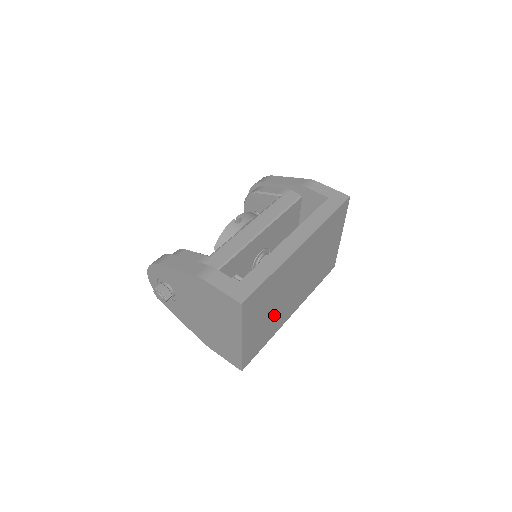
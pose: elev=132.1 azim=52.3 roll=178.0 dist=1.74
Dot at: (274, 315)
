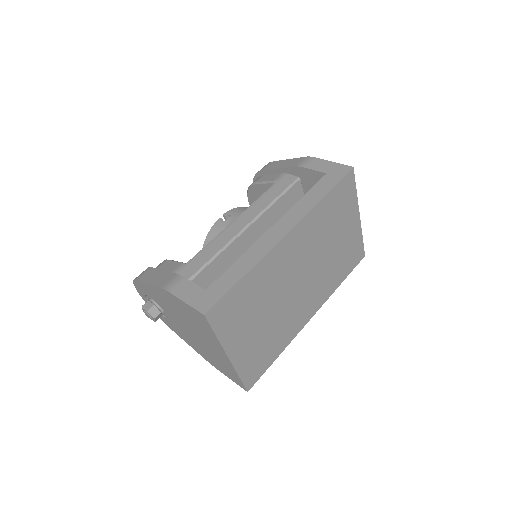
Dot at: (276, 323)
